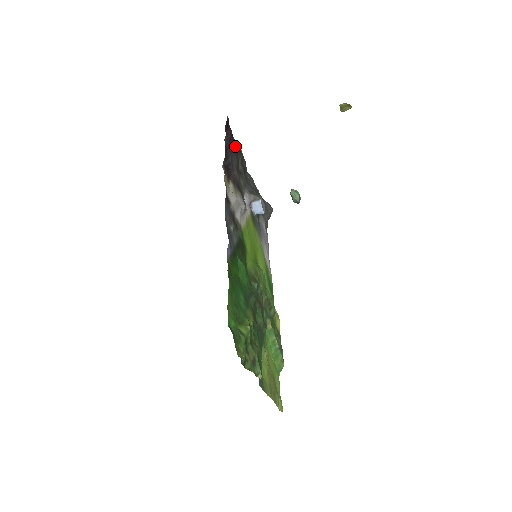
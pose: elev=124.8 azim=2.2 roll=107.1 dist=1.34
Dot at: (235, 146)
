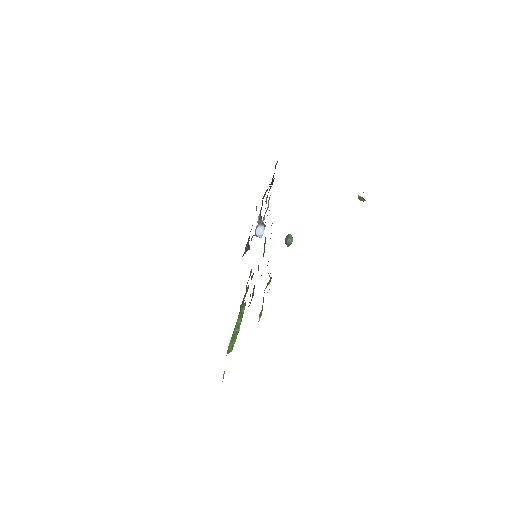
Dot at: occluded
